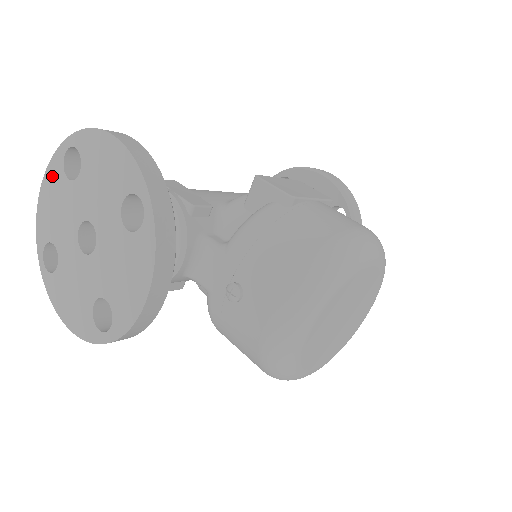
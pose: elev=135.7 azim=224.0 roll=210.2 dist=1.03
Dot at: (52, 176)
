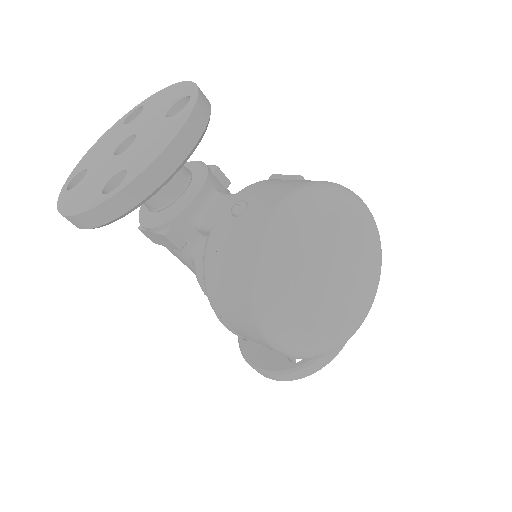
Dot at: (110, 132)
